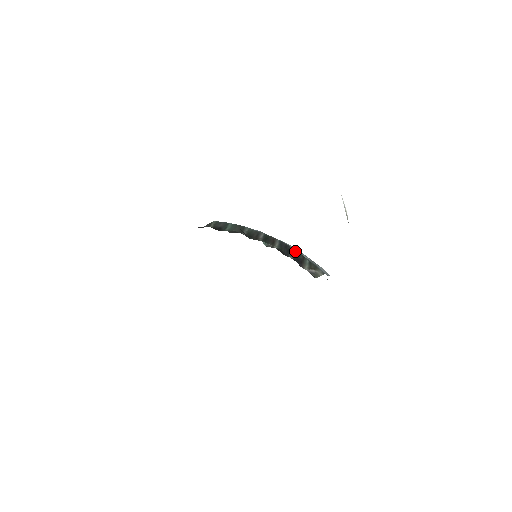
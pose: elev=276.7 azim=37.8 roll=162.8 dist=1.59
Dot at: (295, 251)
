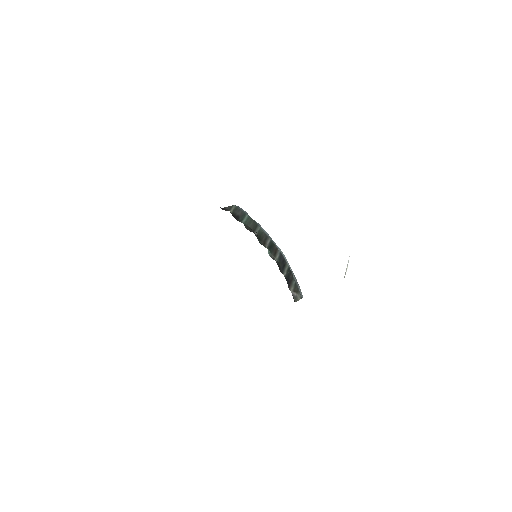
Dot at: (288, 268)
